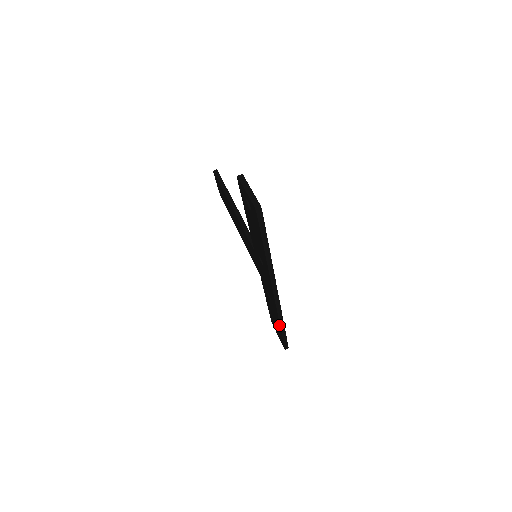
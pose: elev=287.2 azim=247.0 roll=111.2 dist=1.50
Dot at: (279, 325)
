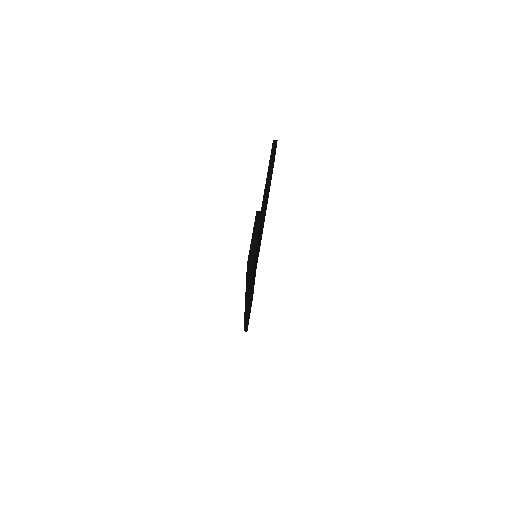
Dot at: occluded
